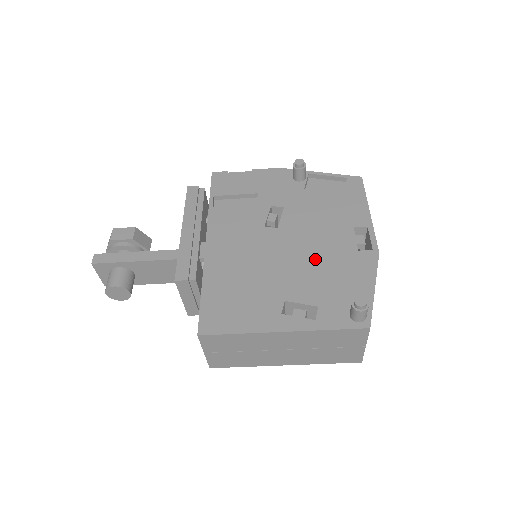
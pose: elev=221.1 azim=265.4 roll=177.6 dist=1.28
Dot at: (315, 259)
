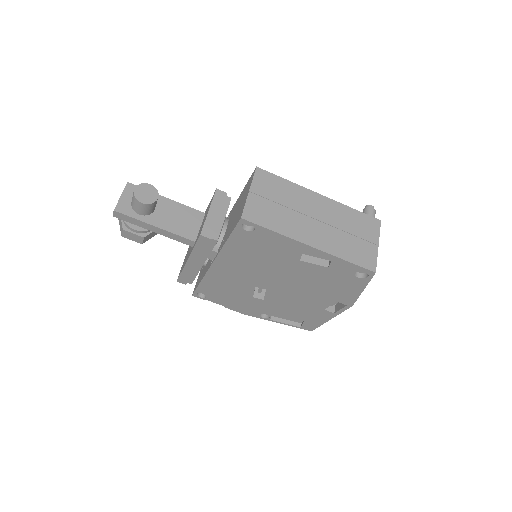
Dot at: occluded
